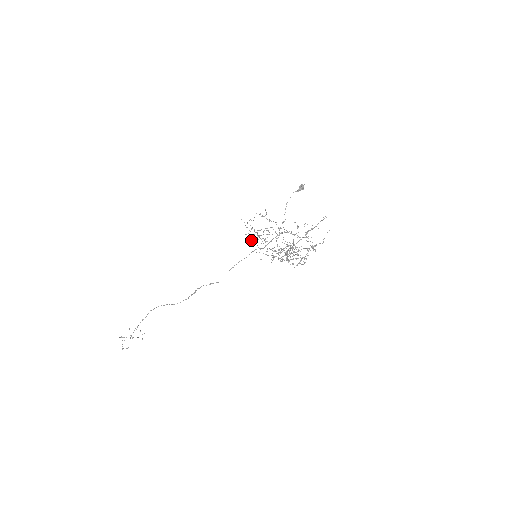
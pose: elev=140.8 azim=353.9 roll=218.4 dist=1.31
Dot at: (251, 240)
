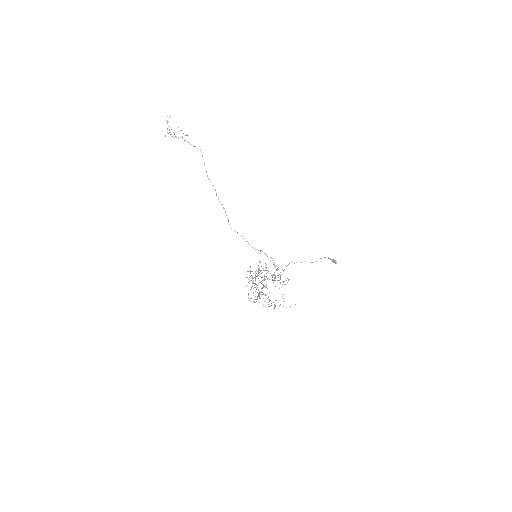
Dot at: (252, 271)
